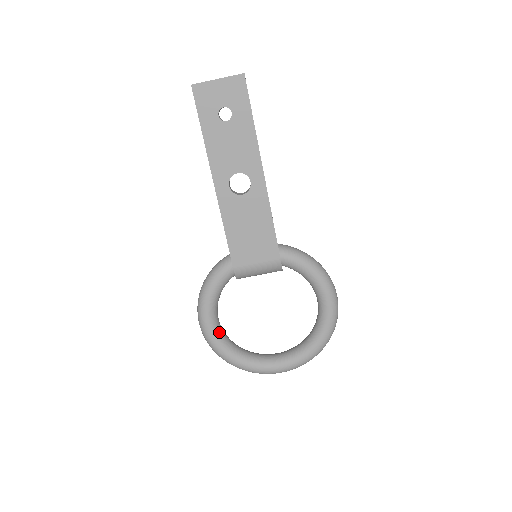
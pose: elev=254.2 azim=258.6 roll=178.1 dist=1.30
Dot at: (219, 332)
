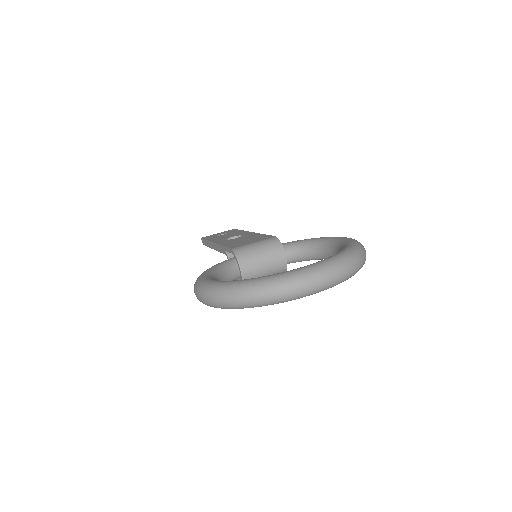
Dot at: occluded
